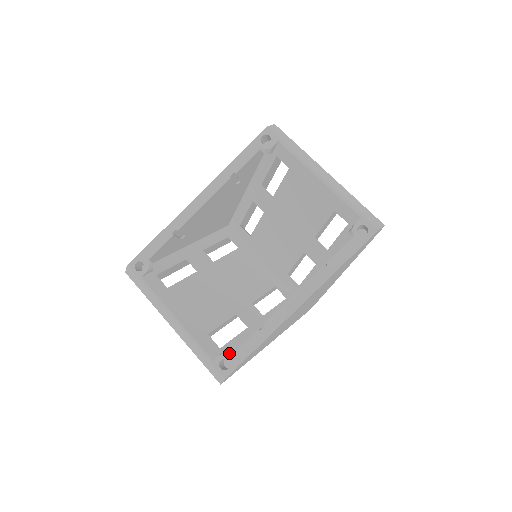
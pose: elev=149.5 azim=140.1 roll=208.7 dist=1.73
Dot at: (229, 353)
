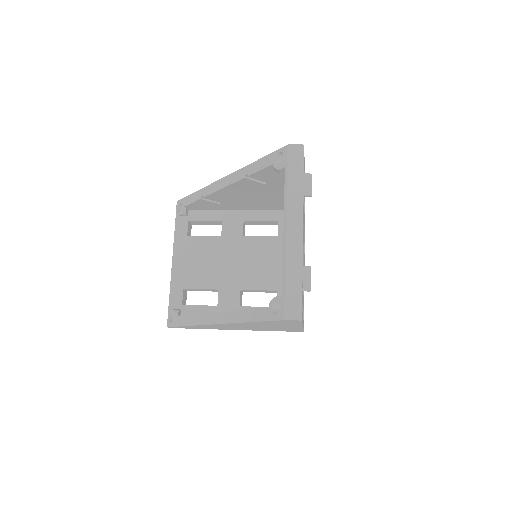
Dot at: (176, 313)
